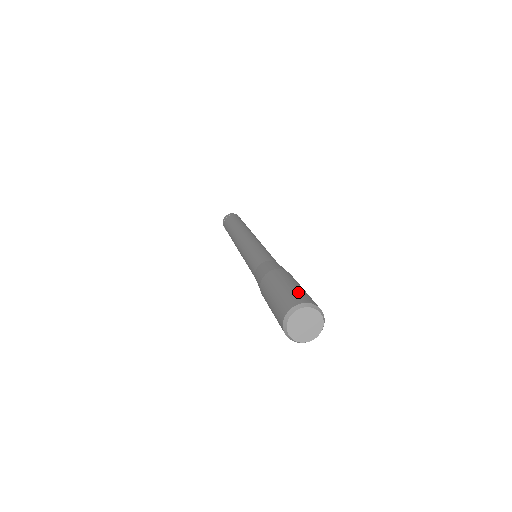
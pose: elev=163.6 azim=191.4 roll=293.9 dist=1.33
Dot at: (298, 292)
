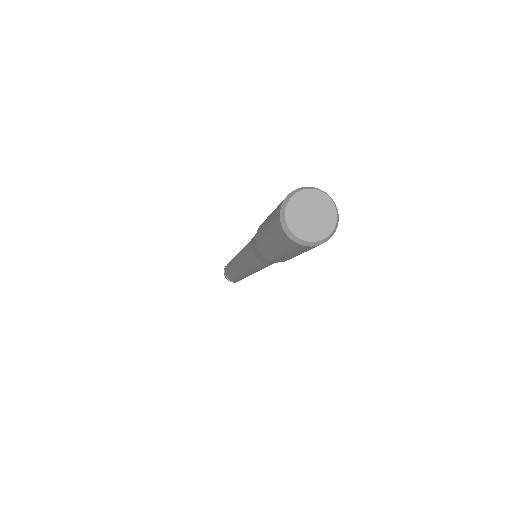
Dot at: (277, 207)
